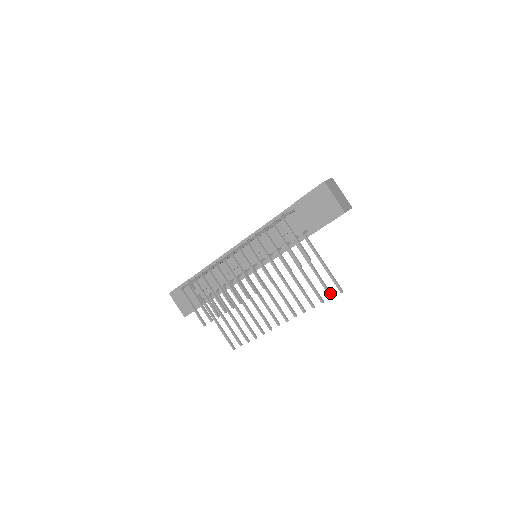
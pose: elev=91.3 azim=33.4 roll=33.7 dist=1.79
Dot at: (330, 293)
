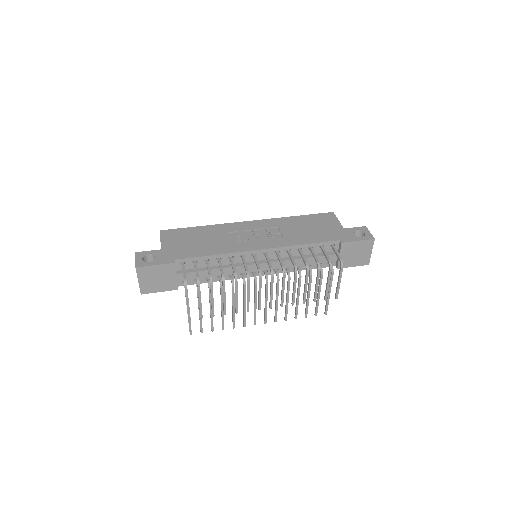
Dot at: occluded
